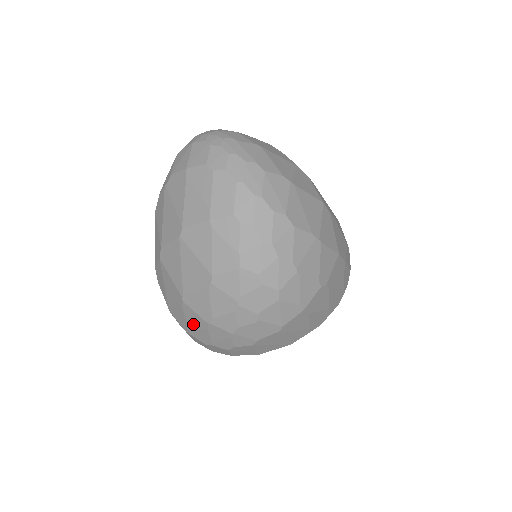
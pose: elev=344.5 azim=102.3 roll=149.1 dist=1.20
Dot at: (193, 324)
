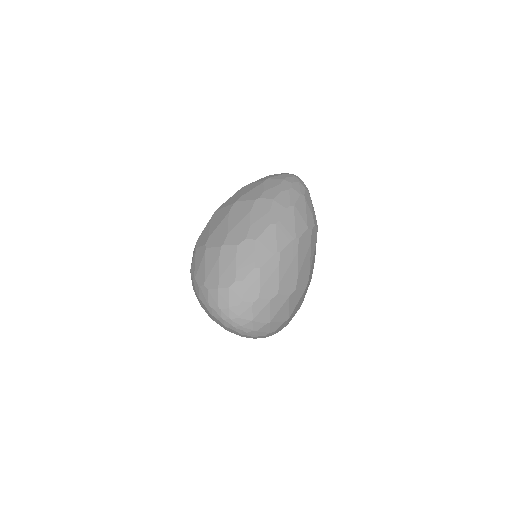
Dot at: occluded
